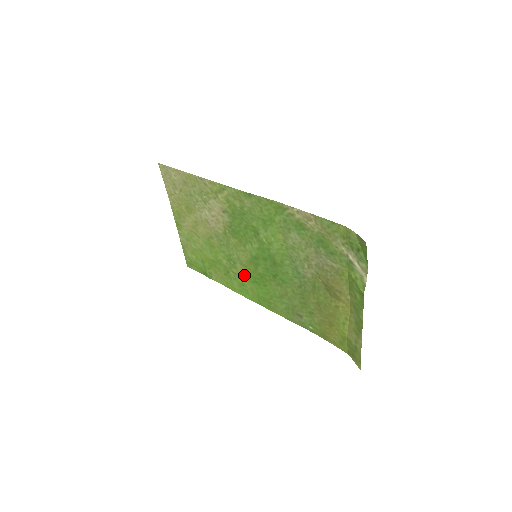
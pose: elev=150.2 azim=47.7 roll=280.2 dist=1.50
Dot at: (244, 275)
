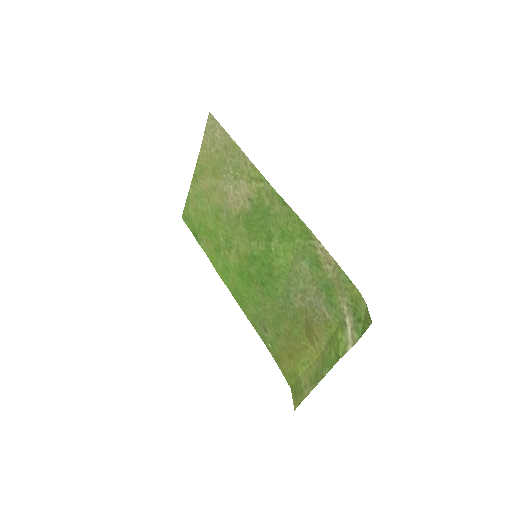
Dot at: (234, 263)
